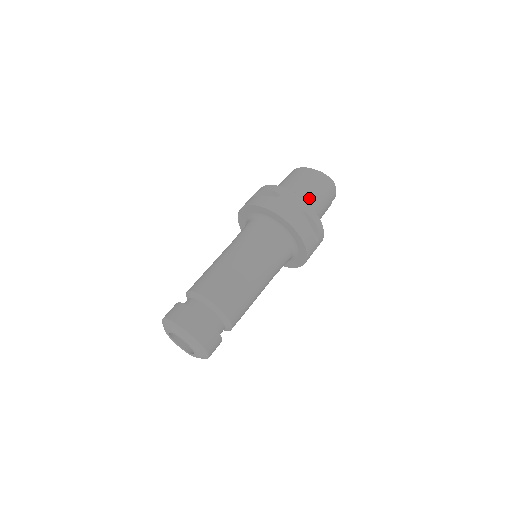
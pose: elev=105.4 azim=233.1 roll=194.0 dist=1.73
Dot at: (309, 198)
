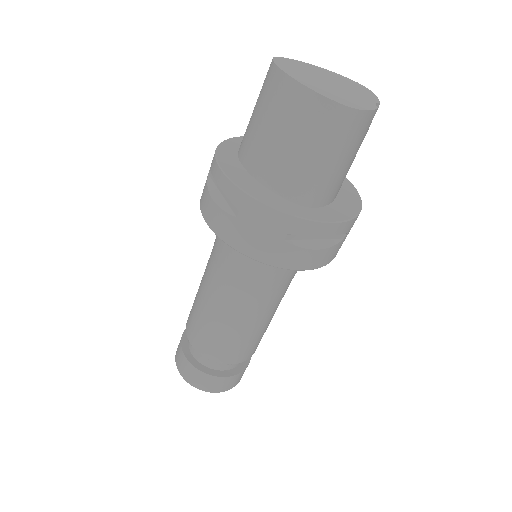
Dot at: (303, 178)
